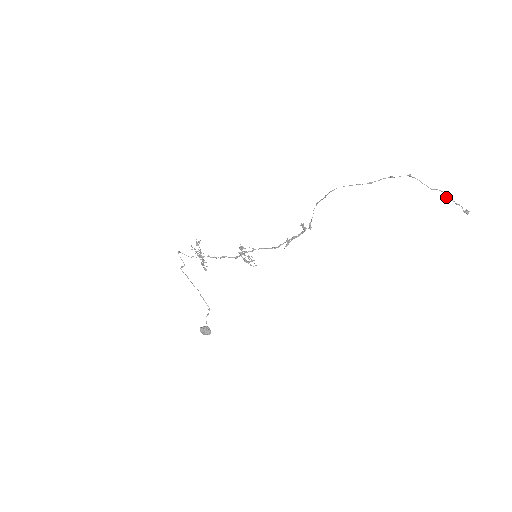
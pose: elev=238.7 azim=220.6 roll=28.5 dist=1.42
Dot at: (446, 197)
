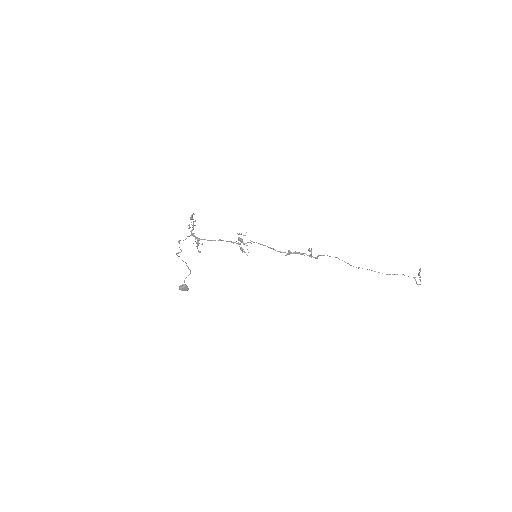
Dot at: (420, 280)
